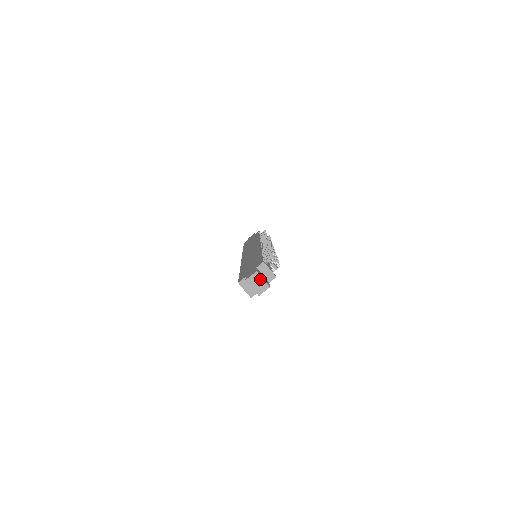
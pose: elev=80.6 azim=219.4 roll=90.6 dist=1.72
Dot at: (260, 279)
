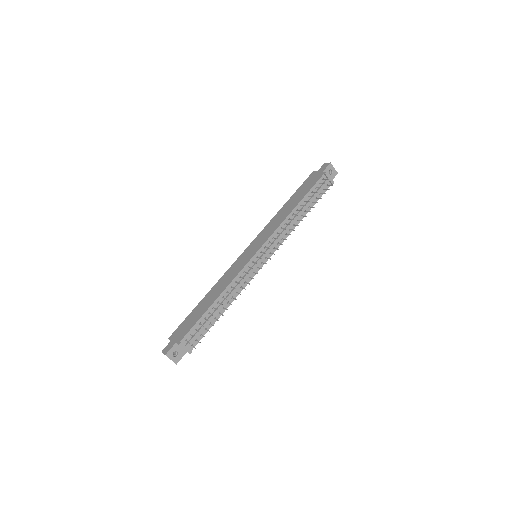
Dot at: (169, 358)
